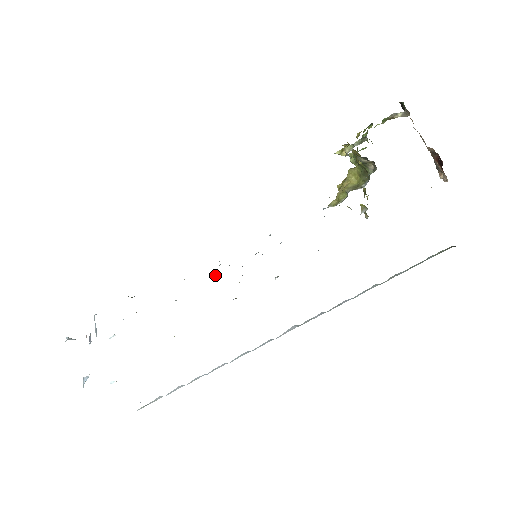
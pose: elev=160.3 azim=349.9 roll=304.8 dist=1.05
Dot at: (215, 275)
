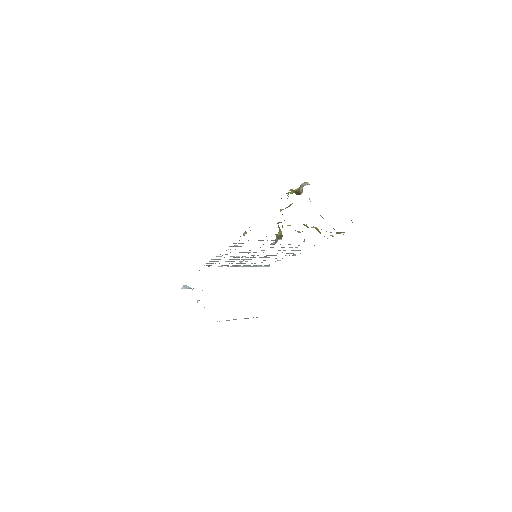
Dot at: (243, 260)
